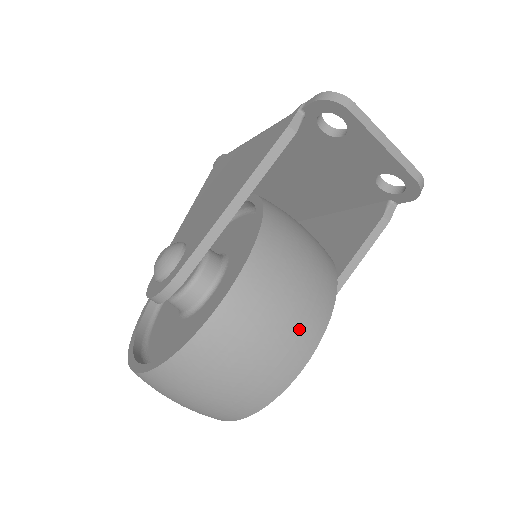
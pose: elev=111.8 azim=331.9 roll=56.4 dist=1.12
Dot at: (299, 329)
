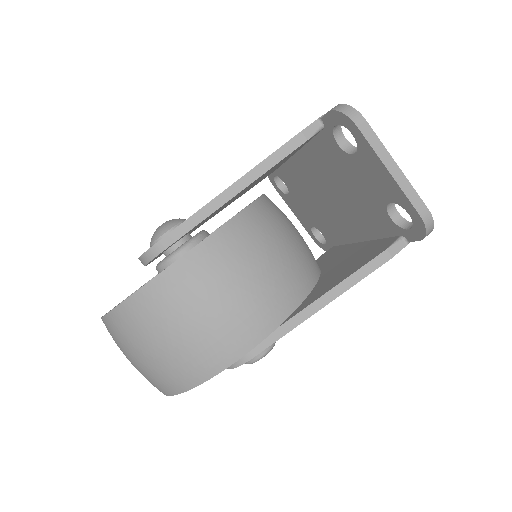
Dot at: (237, 322)
